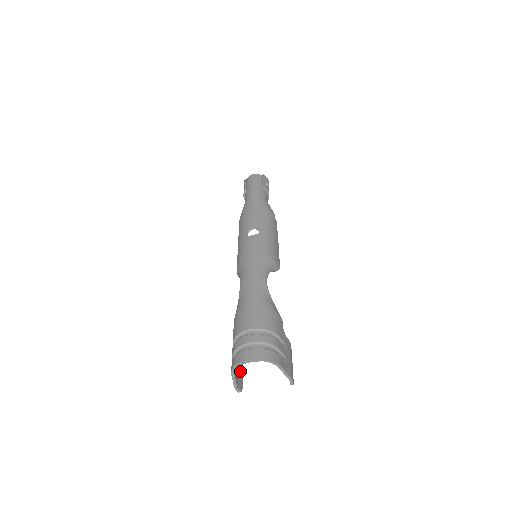
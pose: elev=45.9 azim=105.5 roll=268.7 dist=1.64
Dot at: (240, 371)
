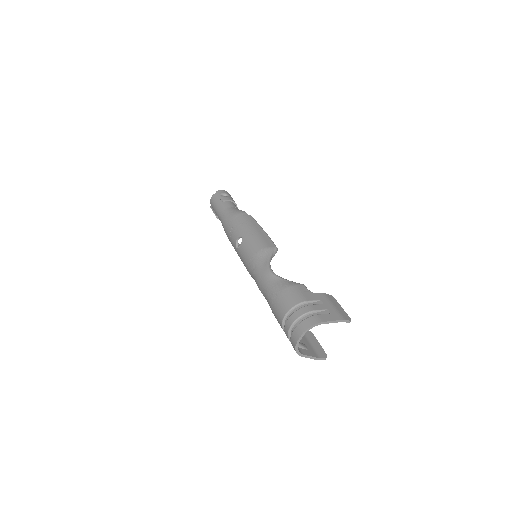
Dot at: (314, 344)
